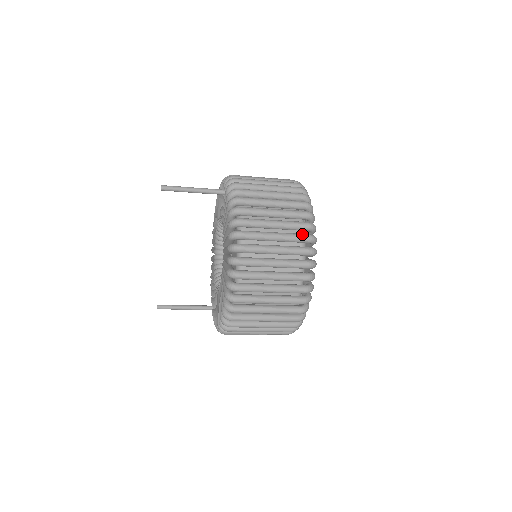
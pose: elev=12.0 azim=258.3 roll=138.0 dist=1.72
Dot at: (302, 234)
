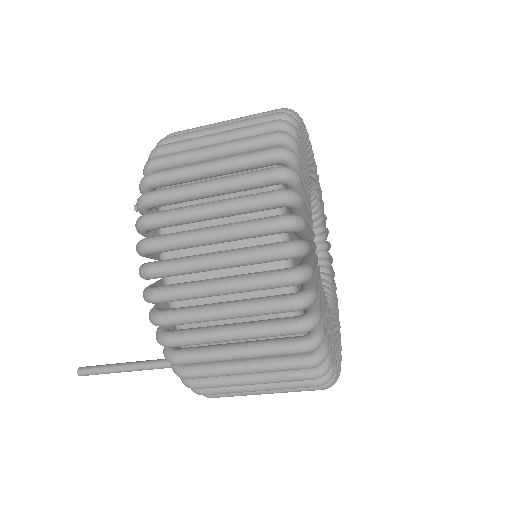
Dot at: occluded
